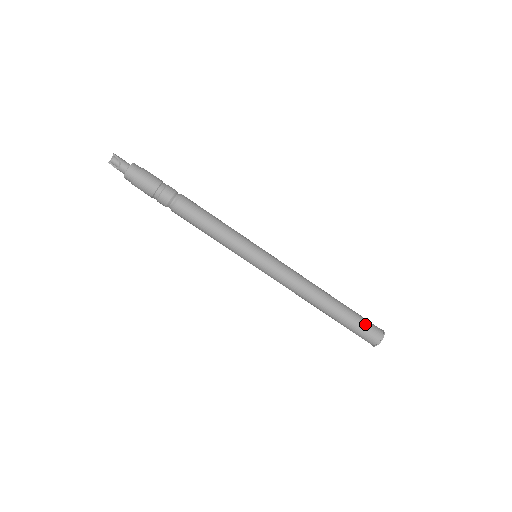
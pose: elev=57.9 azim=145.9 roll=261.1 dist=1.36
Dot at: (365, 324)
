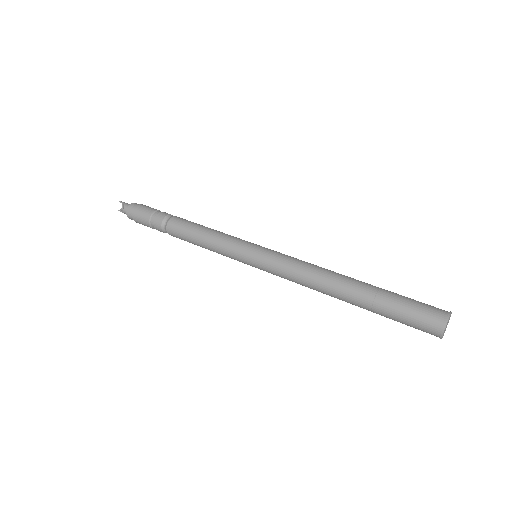
Dot at: (413, 305)
